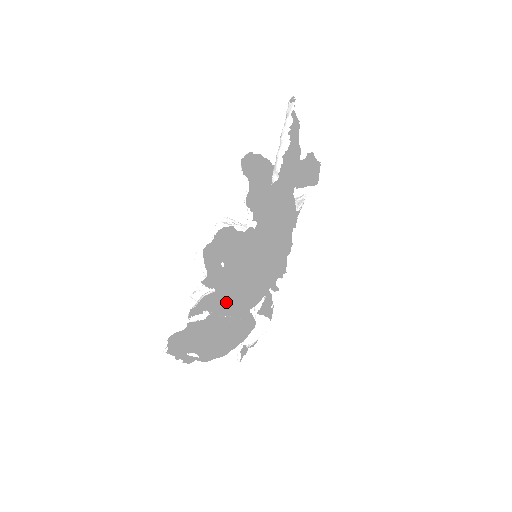
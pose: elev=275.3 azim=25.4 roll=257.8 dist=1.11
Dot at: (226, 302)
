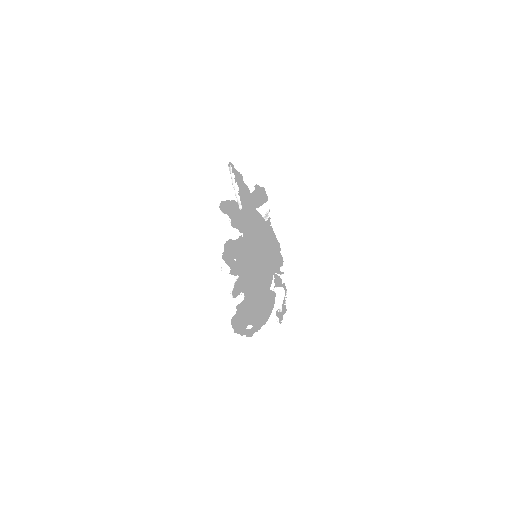
Dot at: (249, 282)
